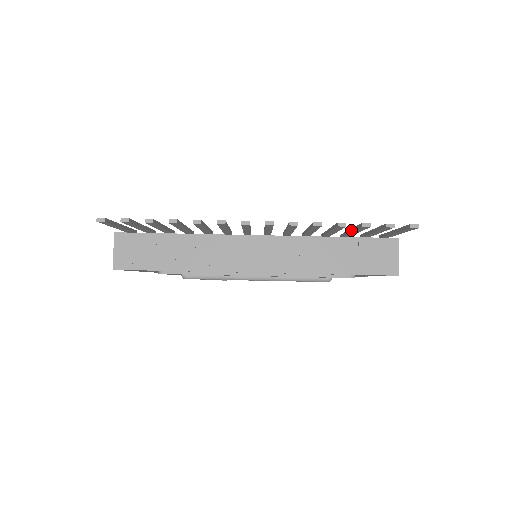
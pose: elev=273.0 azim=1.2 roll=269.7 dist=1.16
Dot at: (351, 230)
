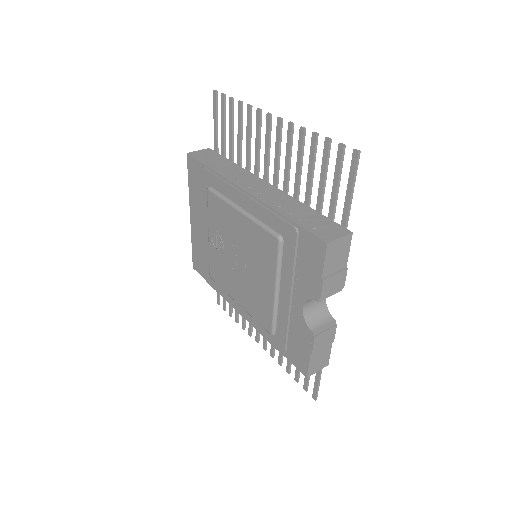
Dot at: (321, 173)
